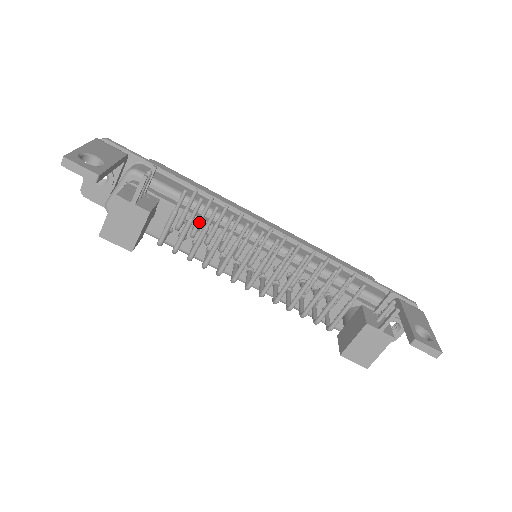
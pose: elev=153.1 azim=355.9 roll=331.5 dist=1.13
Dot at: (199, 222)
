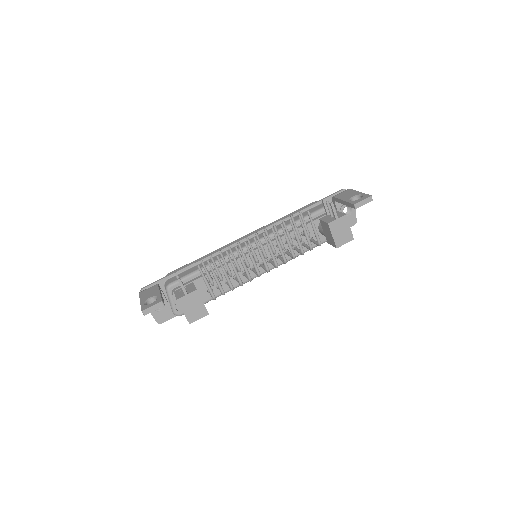
Dot at: (218, 271)
